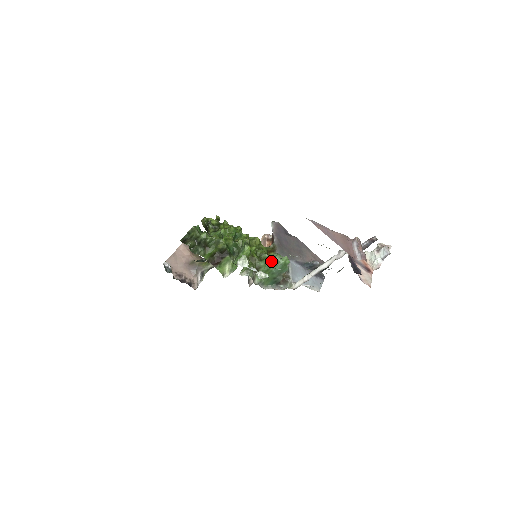
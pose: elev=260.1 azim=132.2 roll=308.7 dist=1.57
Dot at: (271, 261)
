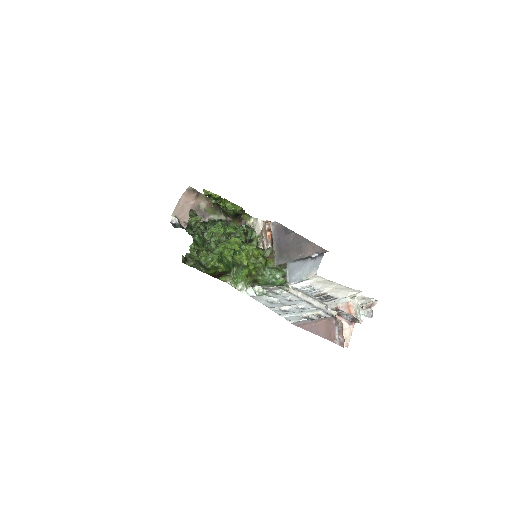
Dot at: (268, 281)
